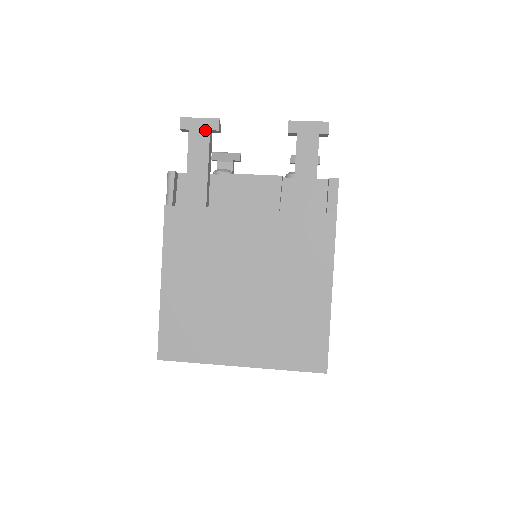
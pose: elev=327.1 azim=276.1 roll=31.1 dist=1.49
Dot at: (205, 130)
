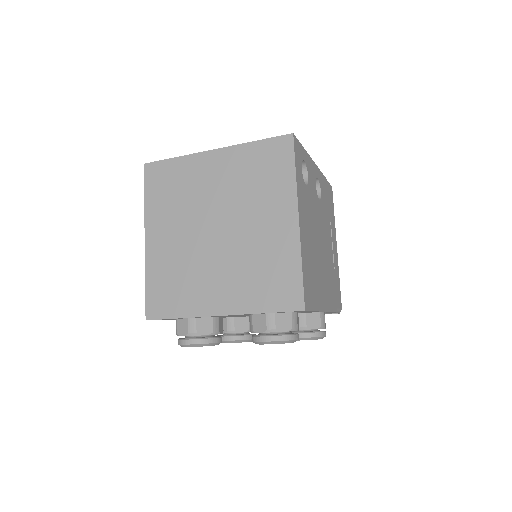
Dot at: occluded
